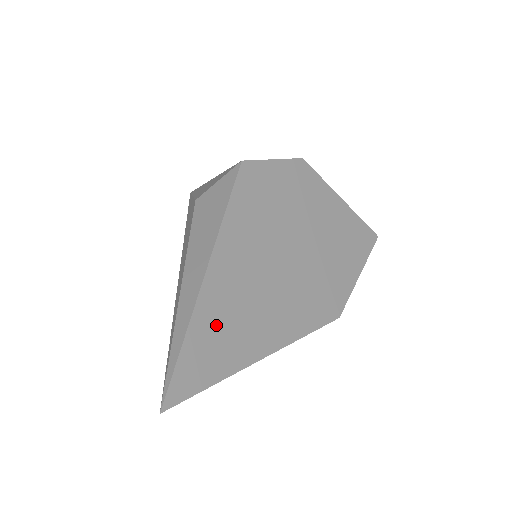
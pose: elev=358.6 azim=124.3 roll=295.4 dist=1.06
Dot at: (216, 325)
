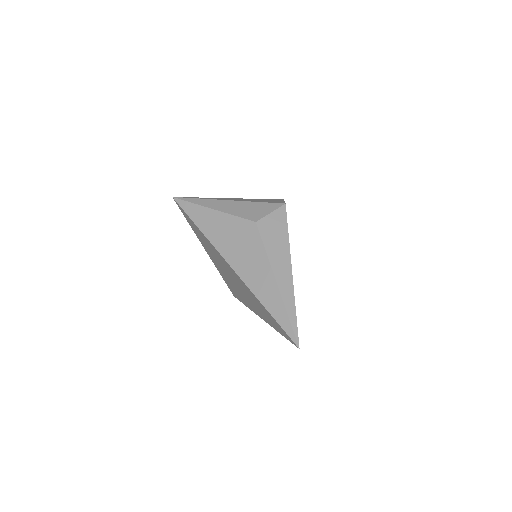
Dot at: occluded
